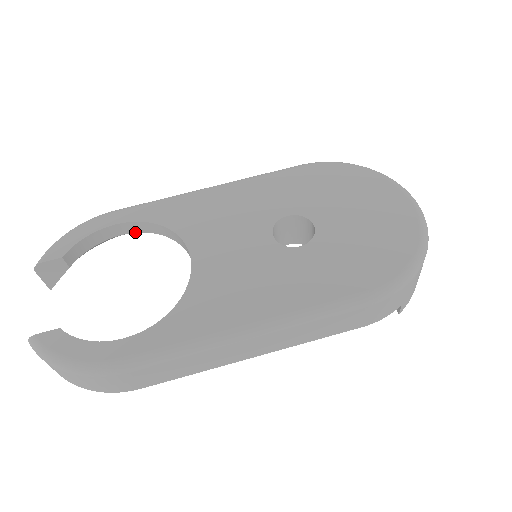
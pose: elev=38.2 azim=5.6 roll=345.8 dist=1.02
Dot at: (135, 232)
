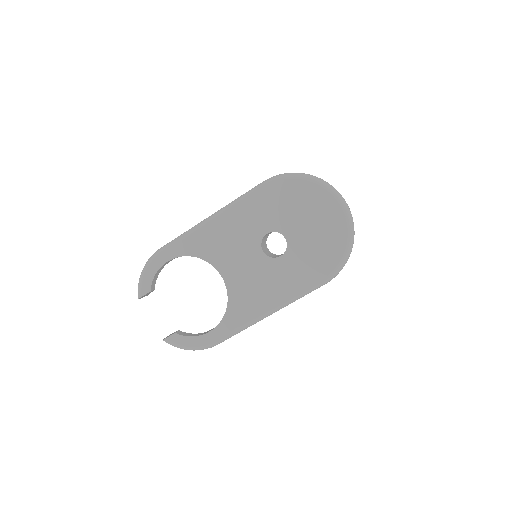
Dot at: occluded
